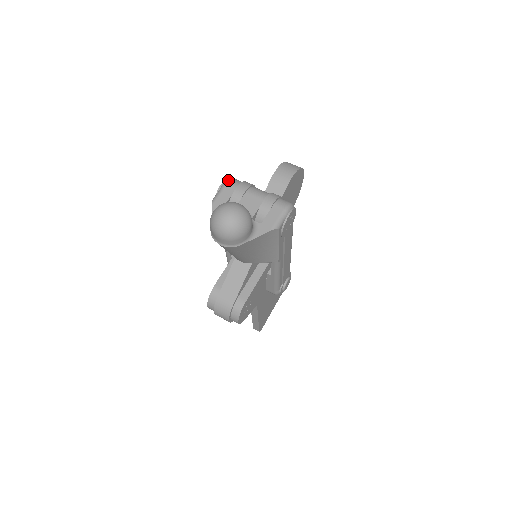
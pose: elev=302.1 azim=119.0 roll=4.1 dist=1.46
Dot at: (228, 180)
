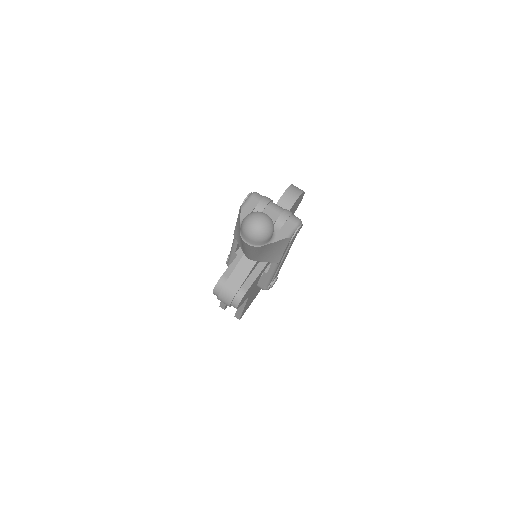
Dot at: (254, 193)
